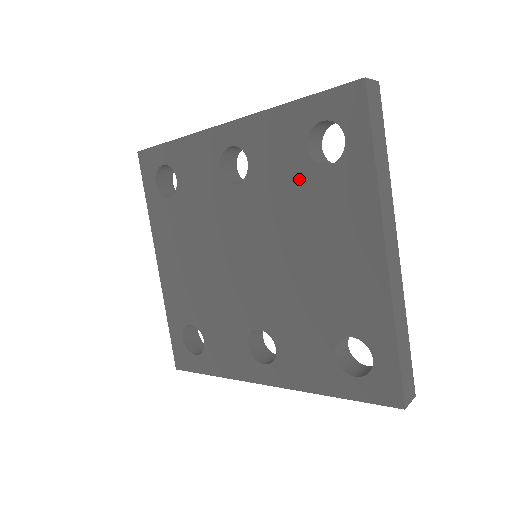
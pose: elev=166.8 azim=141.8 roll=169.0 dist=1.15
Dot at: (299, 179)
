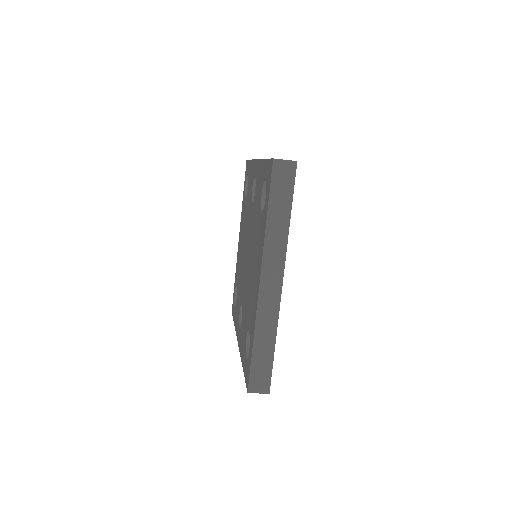
Dot at: (258, 214)
